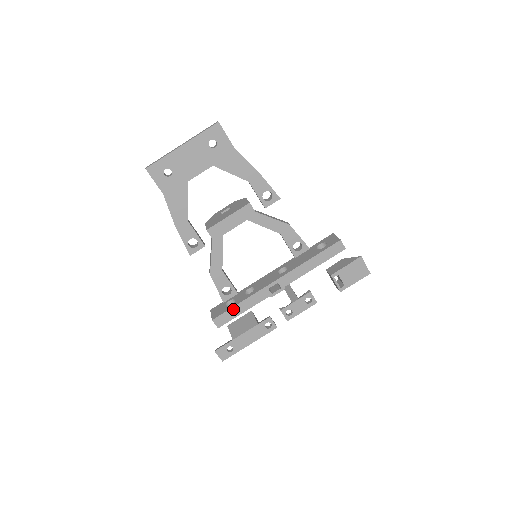
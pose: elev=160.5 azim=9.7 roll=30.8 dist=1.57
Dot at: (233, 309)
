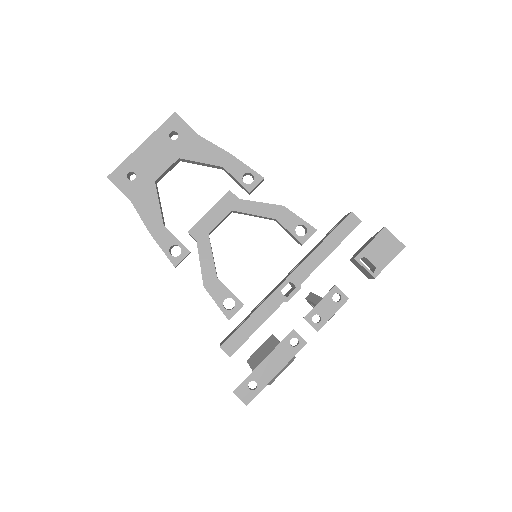
Dot at: (243, 327)
